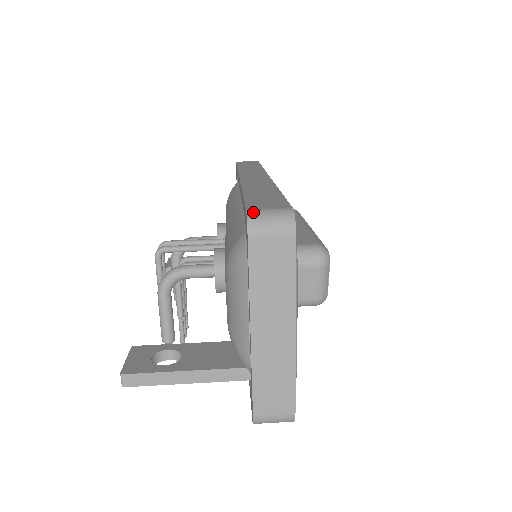
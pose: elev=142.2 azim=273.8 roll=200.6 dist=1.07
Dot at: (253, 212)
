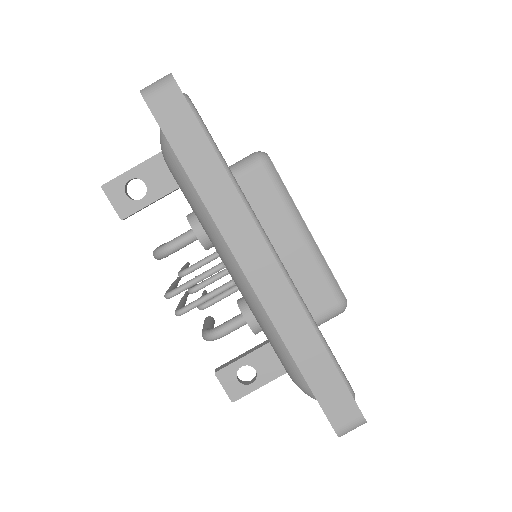
Dot at: (341, 433)
